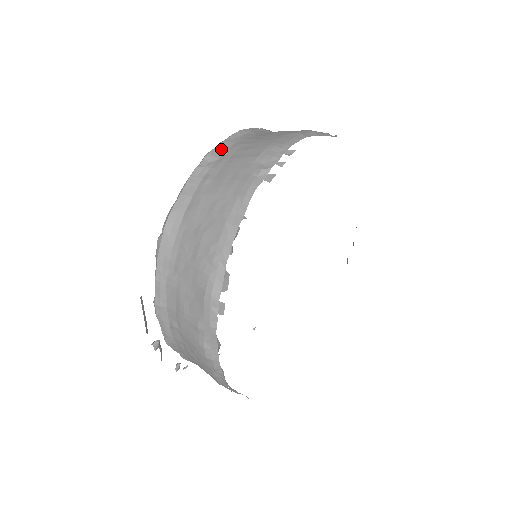
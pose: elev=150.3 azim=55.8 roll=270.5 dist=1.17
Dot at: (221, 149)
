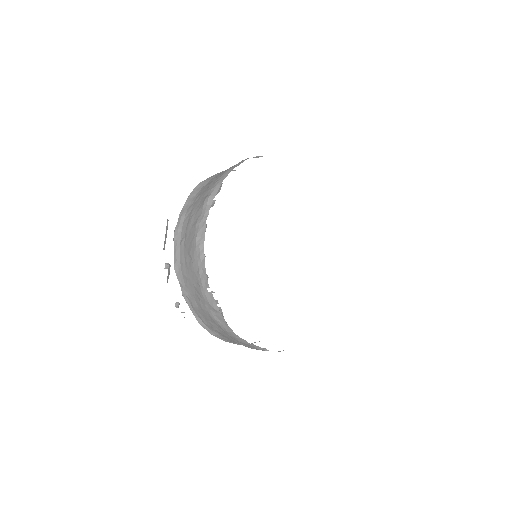
Dot at: occluded
